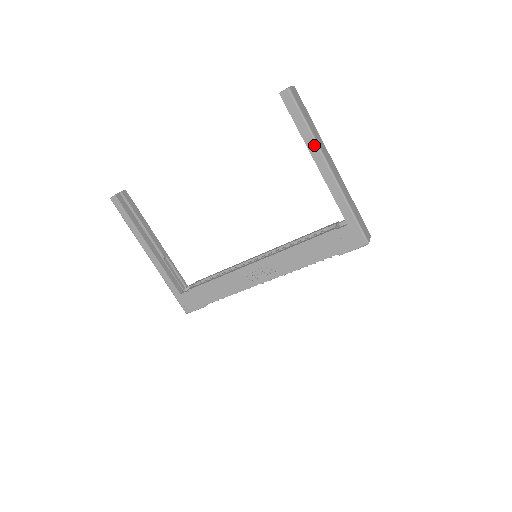
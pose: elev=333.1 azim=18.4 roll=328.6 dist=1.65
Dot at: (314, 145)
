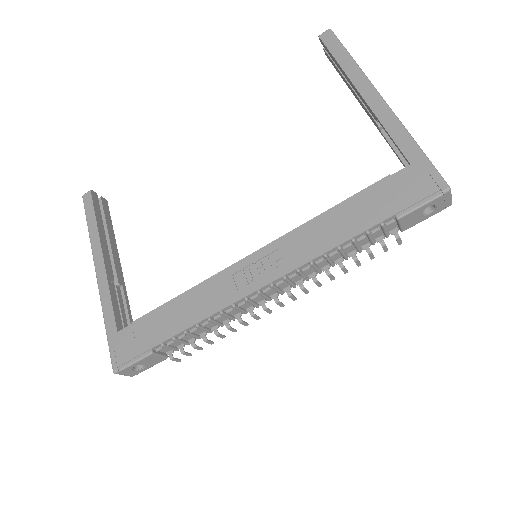
Dot at: (359, 74)
